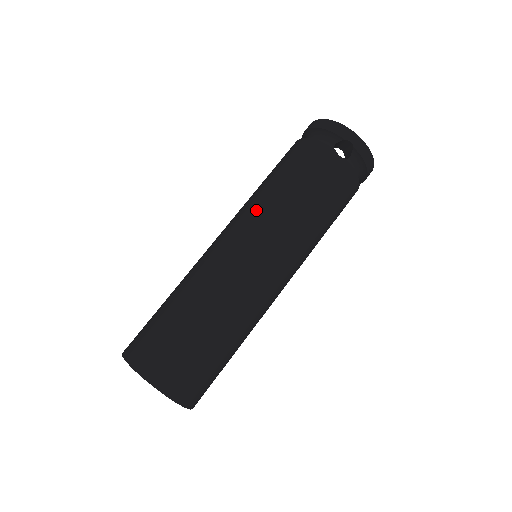
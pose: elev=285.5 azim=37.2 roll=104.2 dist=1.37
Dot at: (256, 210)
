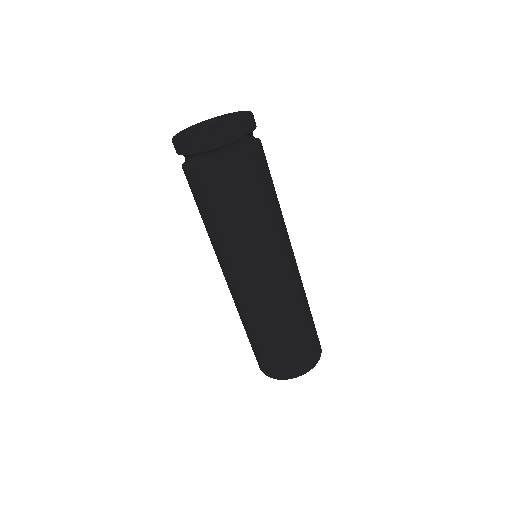
Dot at: (252, 251)
